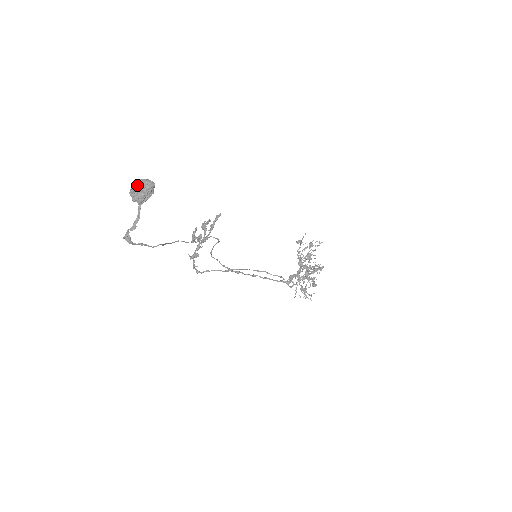
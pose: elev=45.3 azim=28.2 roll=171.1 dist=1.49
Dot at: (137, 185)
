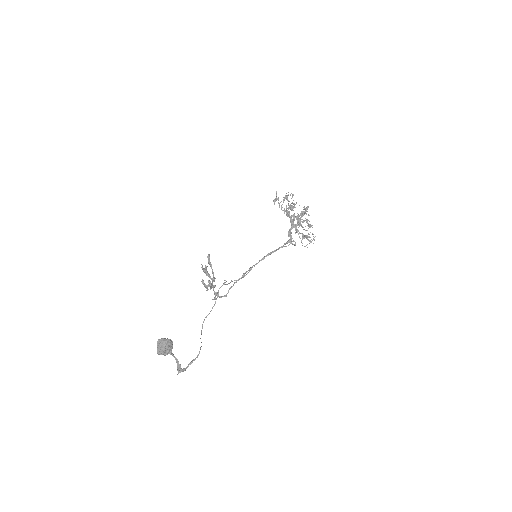
Dot at: (159, 349)
